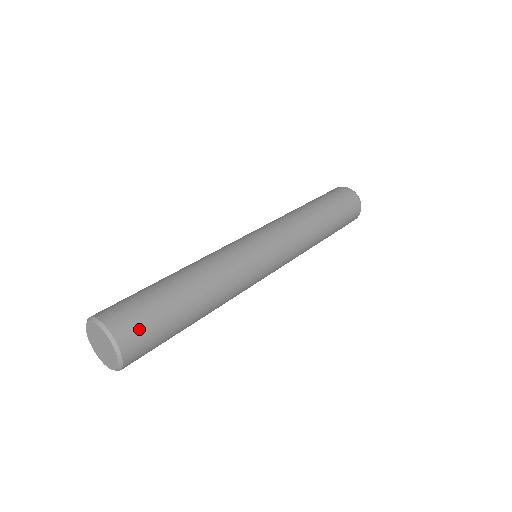
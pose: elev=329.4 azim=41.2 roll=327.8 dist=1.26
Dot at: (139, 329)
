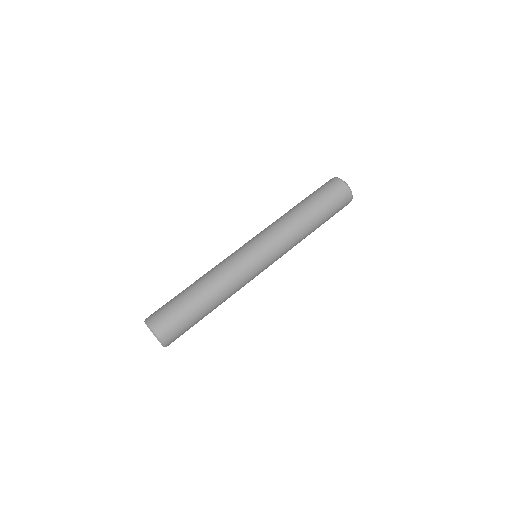
Dot at: (173, 331)
